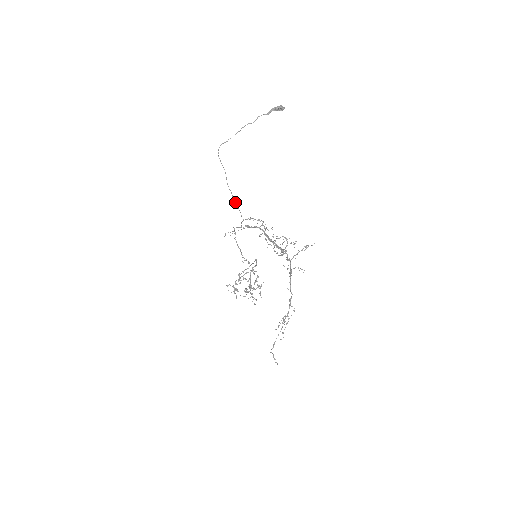
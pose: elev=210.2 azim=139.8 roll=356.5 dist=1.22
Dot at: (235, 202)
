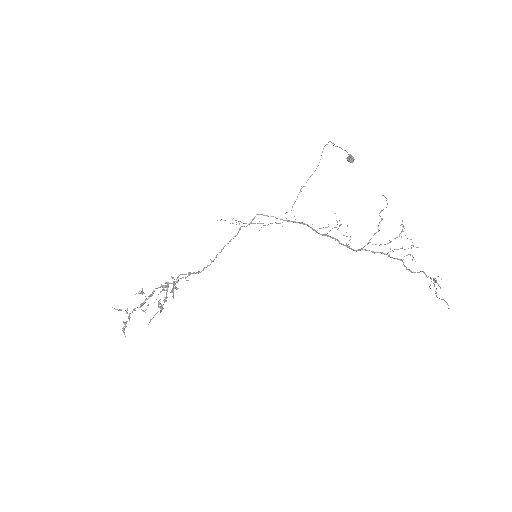
Dot at: (301, 191)
